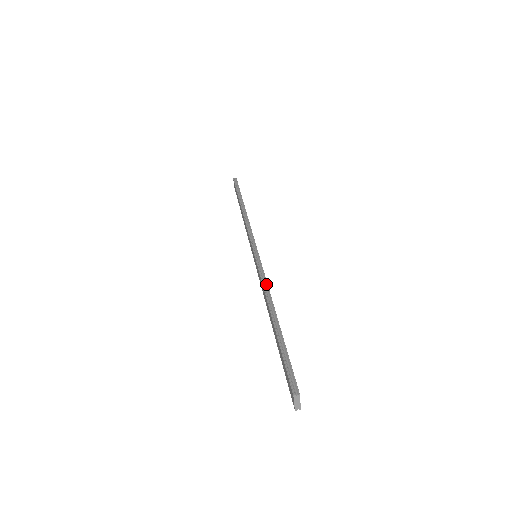
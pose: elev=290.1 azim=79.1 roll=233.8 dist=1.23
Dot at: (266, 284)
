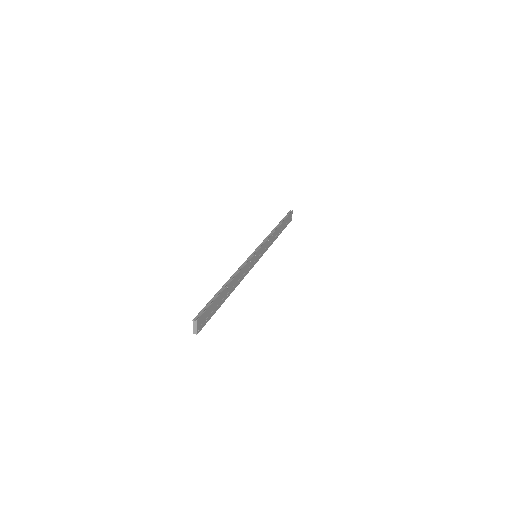
Dot at: (241, 268)
